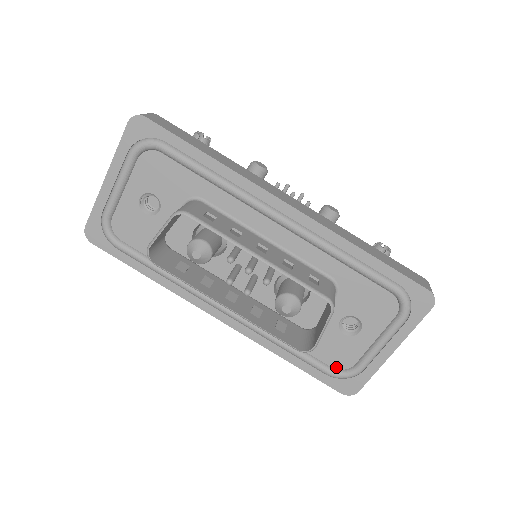
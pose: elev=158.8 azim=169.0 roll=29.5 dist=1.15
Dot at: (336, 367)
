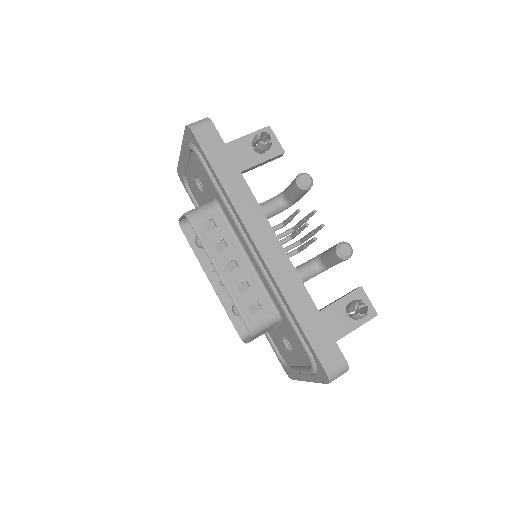
Dot at: (282, 356)
